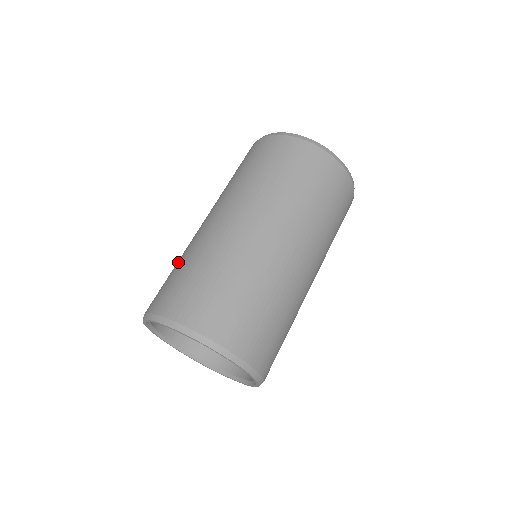
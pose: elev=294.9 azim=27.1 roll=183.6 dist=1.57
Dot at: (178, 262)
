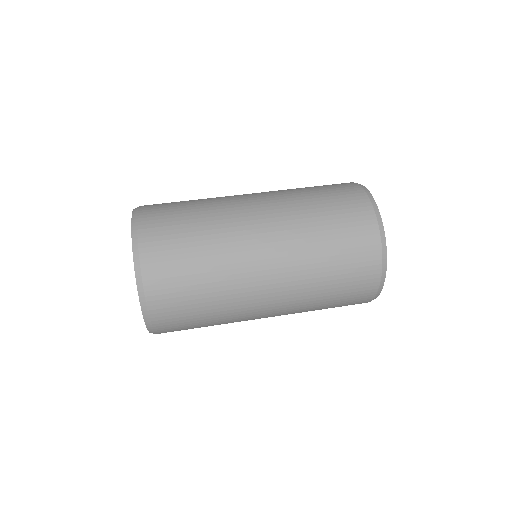
Dot at: (198, 206)
